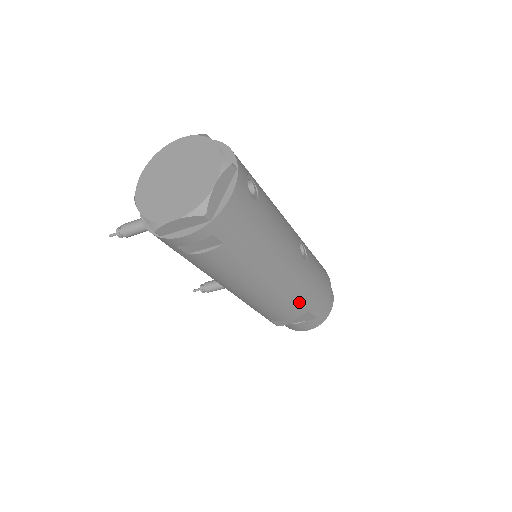
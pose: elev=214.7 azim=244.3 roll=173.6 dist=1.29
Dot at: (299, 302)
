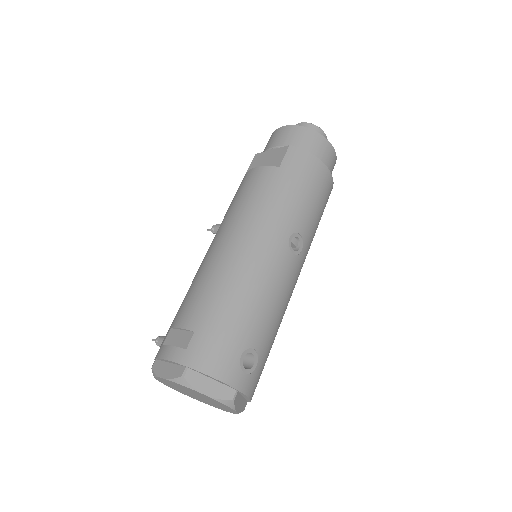
Dot at: occluded
